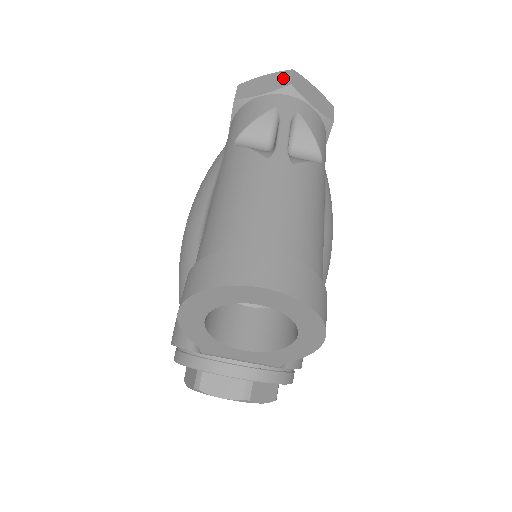
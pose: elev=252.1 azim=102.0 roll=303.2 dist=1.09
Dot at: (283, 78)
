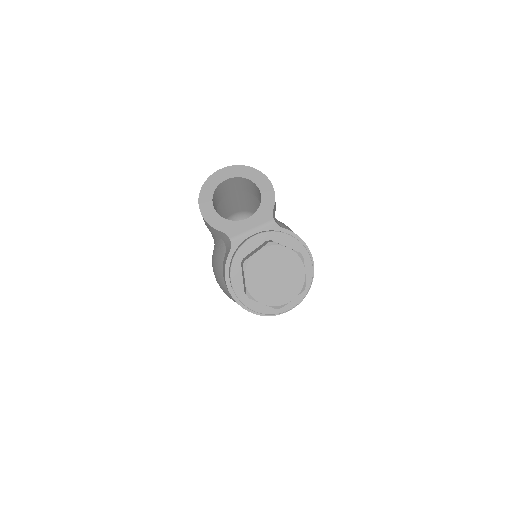
Dot at: occluded
